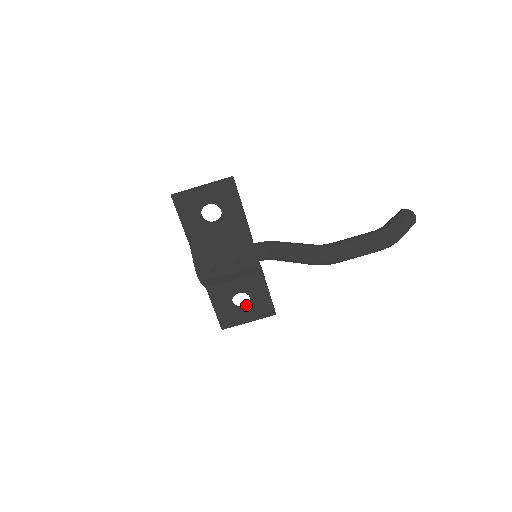
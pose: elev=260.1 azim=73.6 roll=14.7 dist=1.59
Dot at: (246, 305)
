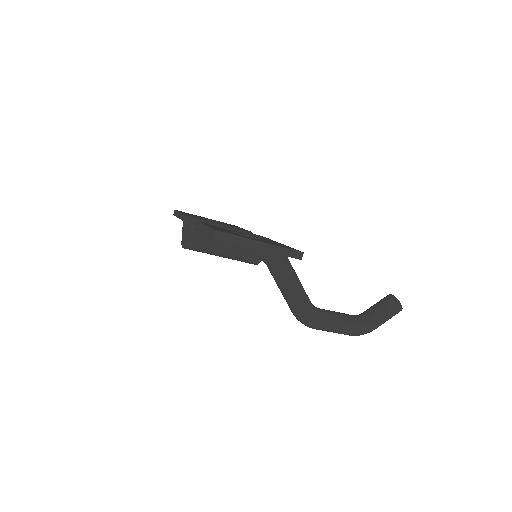
Dot at: occluded
